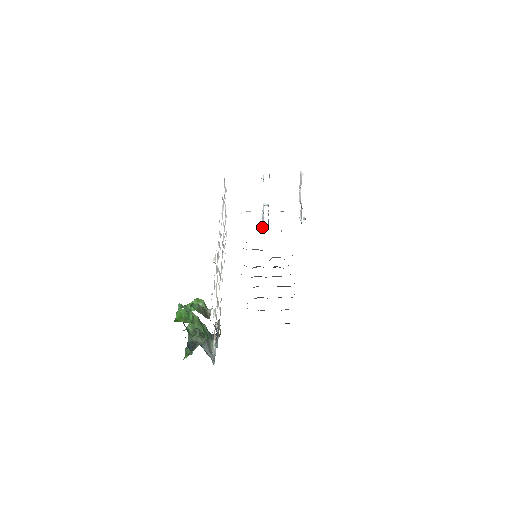
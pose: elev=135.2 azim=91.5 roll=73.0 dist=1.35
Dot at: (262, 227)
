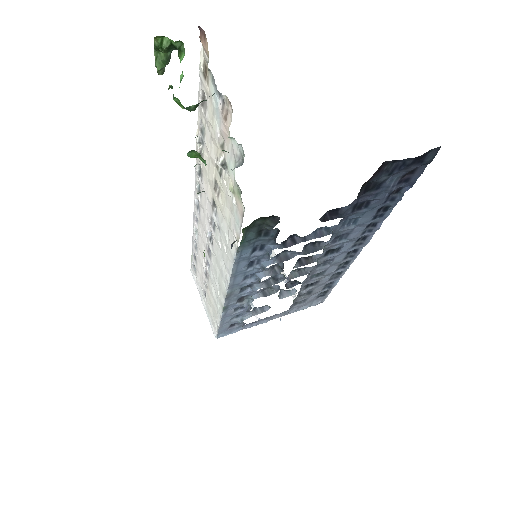
Dot at: occluded
